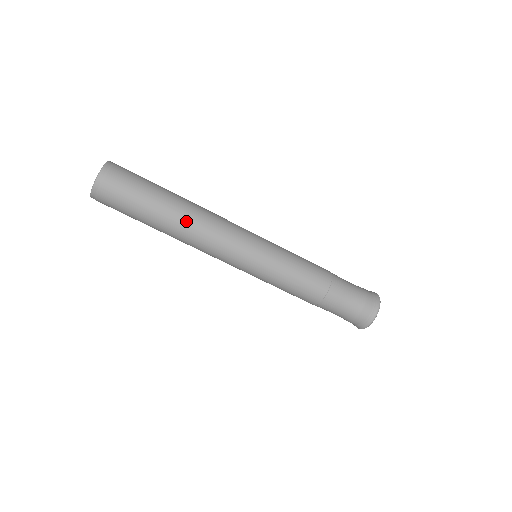
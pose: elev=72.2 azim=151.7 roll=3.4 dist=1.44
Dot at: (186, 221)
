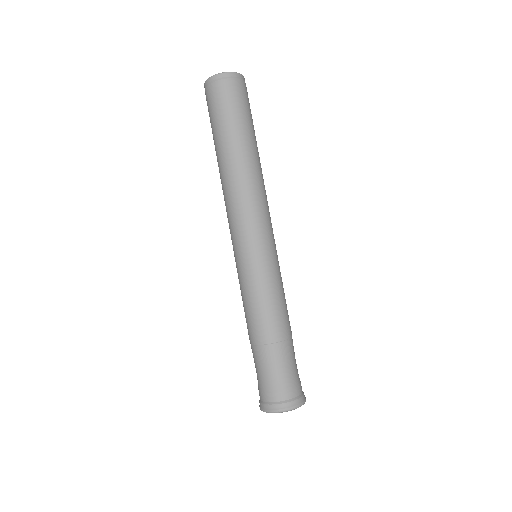
Dot at: (248, 167)
